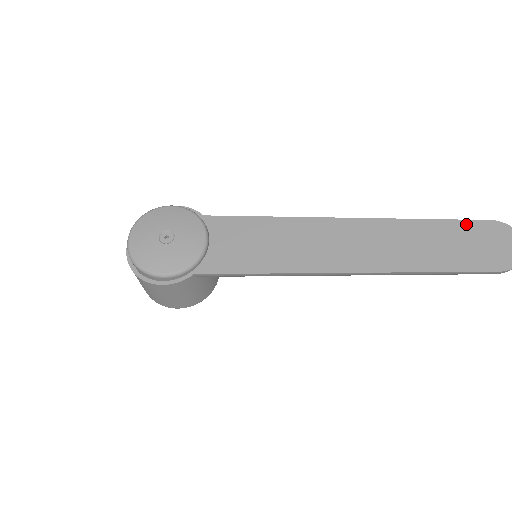
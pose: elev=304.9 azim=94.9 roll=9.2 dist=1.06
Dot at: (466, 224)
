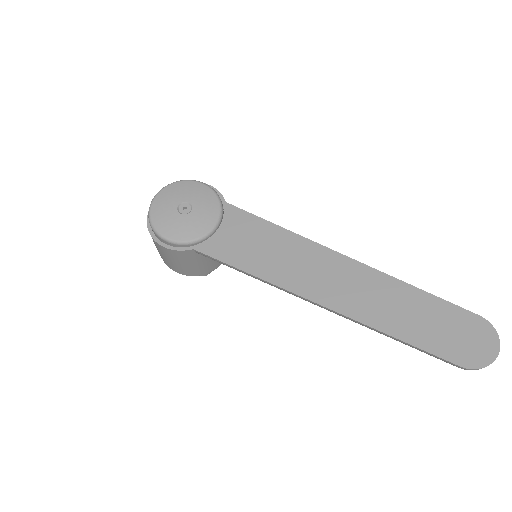
Dot at: (453, 308)
